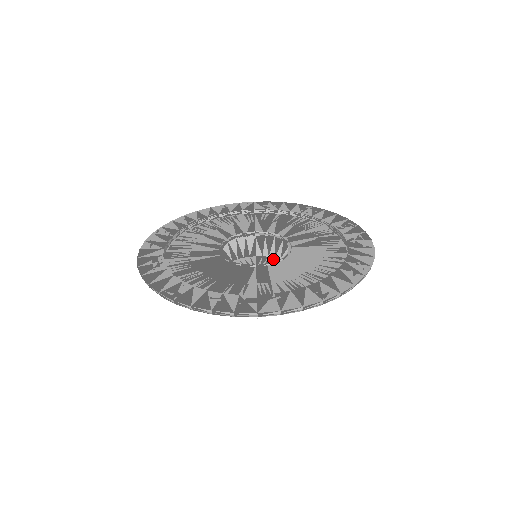
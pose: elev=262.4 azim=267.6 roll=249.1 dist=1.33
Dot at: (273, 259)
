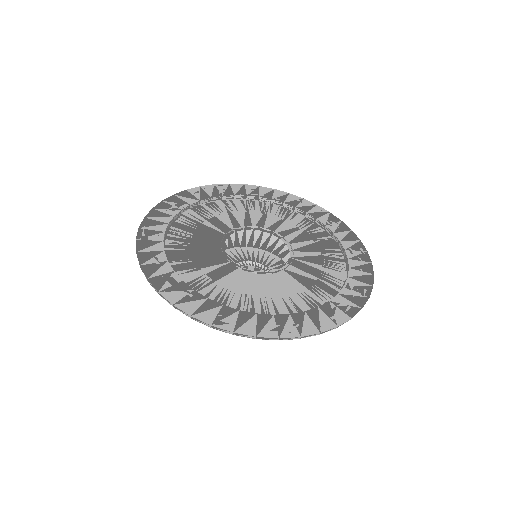
Dot at: occluded
